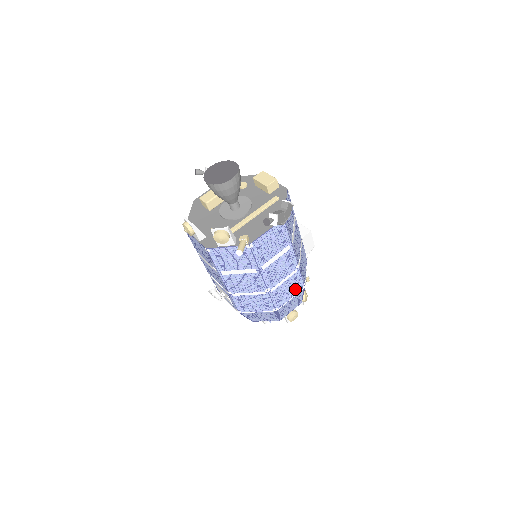
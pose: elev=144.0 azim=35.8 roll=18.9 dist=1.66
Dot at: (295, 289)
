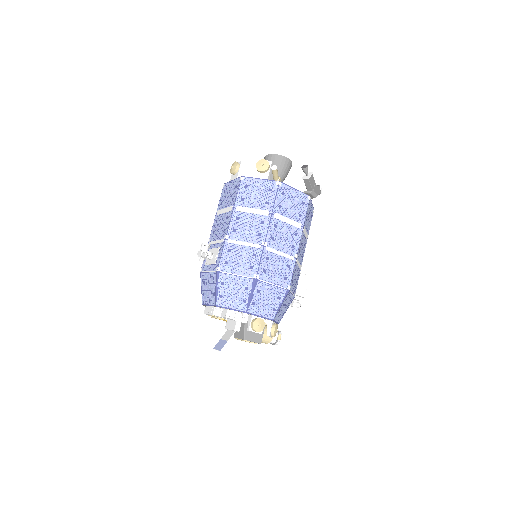
Dot at: (282, 279)
